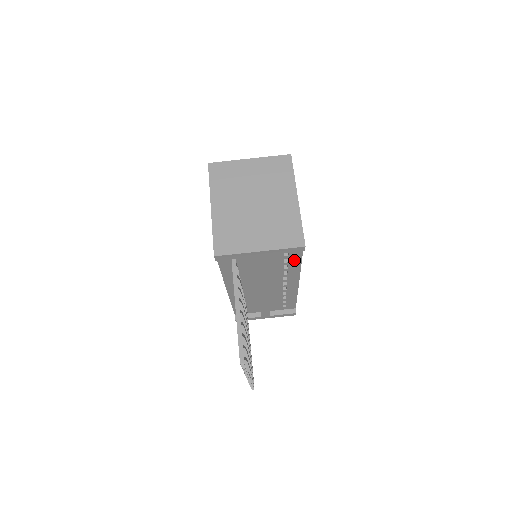
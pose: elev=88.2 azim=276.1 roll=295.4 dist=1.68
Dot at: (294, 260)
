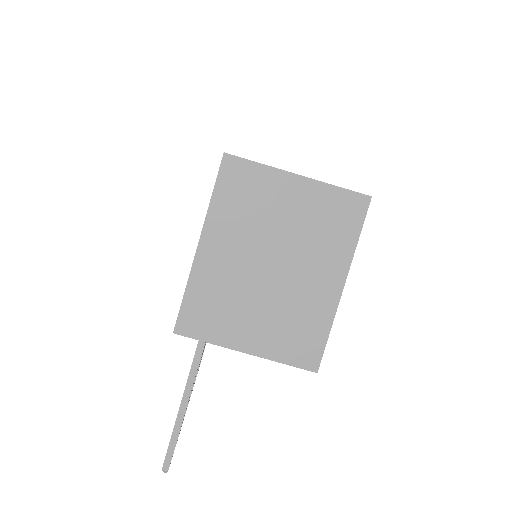
Dot at: occluded
